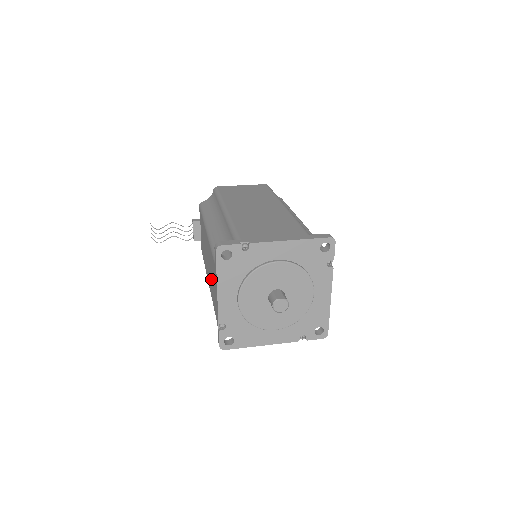
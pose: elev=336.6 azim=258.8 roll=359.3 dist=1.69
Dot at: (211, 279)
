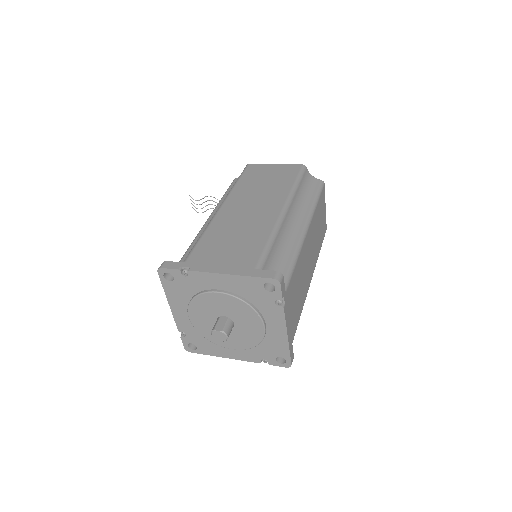
Dot at: occluded
